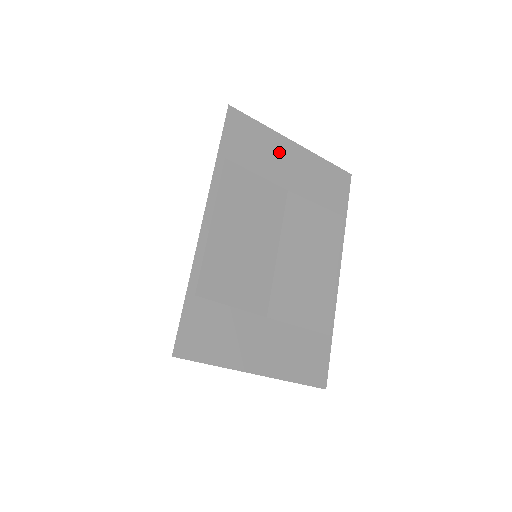
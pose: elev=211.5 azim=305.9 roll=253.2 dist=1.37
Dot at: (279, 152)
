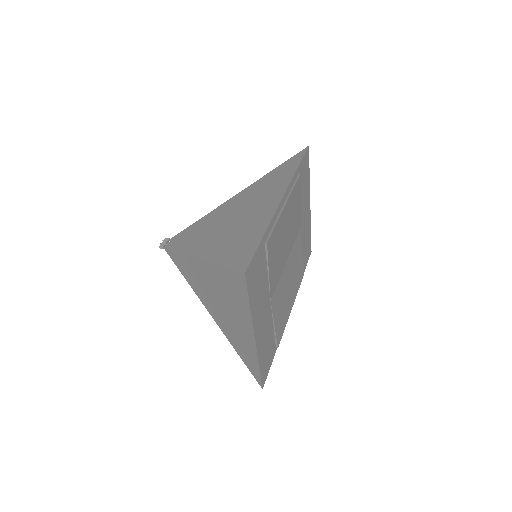
Dot at: (306, 200)
